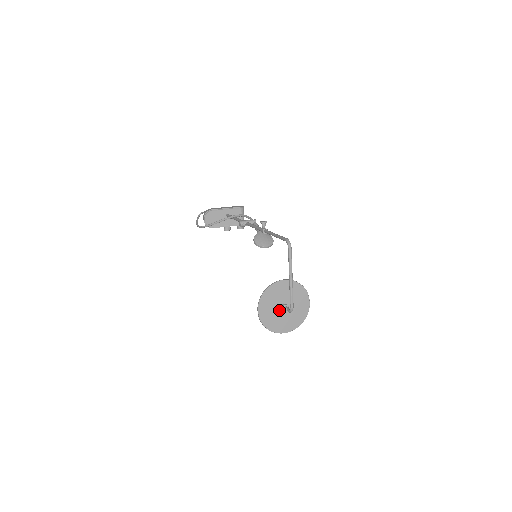
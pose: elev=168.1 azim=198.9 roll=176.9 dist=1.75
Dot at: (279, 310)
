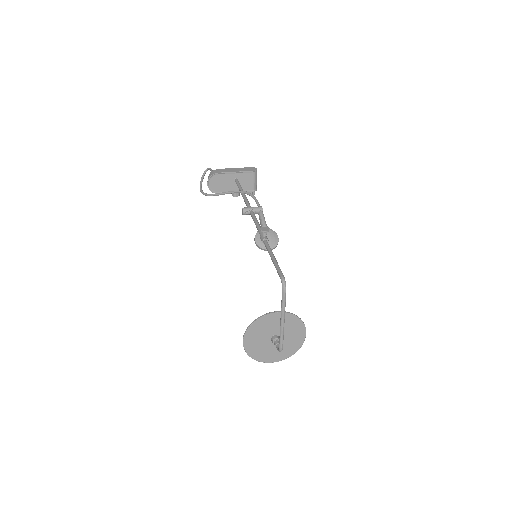
Dot at: (268, 341)
